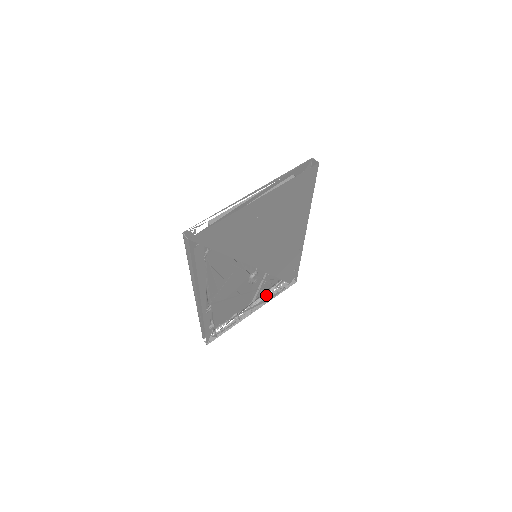
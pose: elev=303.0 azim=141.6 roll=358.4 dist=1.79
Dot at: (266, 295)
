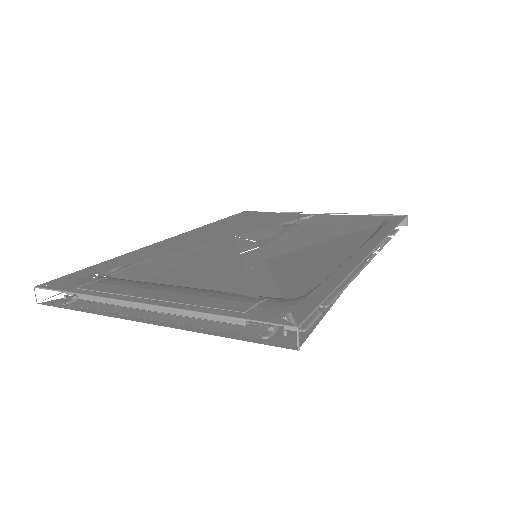
Dot at: occluded
